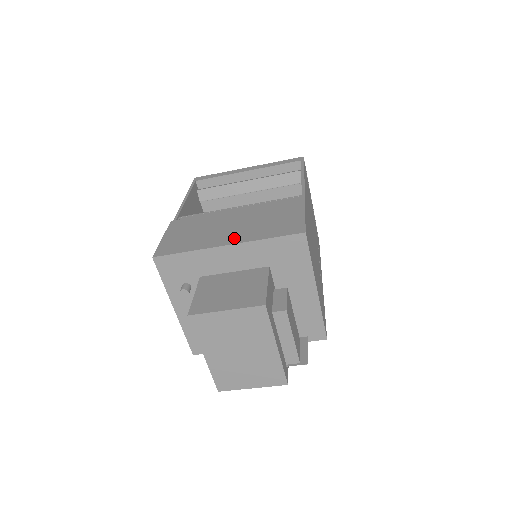
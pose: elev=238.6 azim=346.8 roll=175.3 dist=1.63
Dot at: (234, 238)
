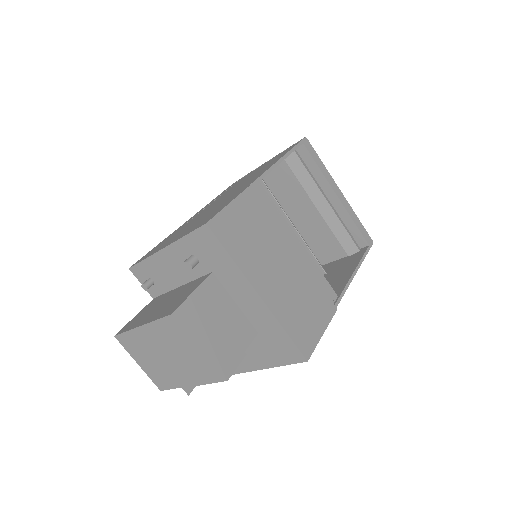
Dot at: (270, 293)
